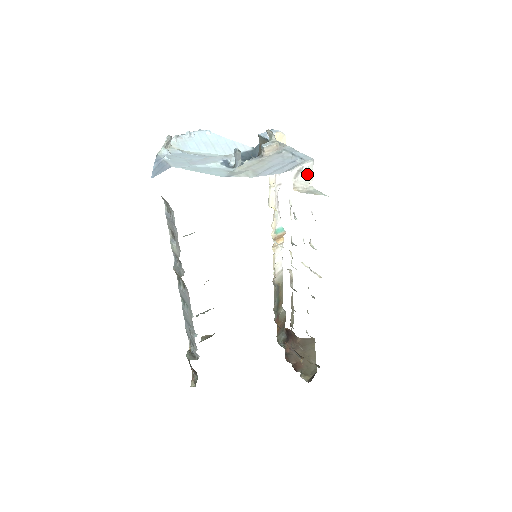
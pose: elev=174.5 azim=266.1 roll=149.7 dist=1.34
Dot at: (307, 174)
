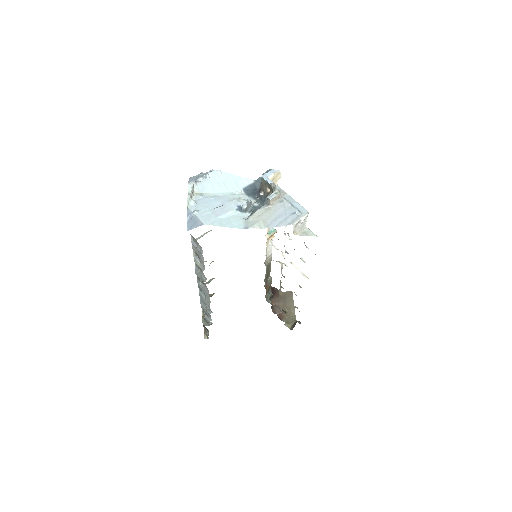
Dot at: (303, 222)
